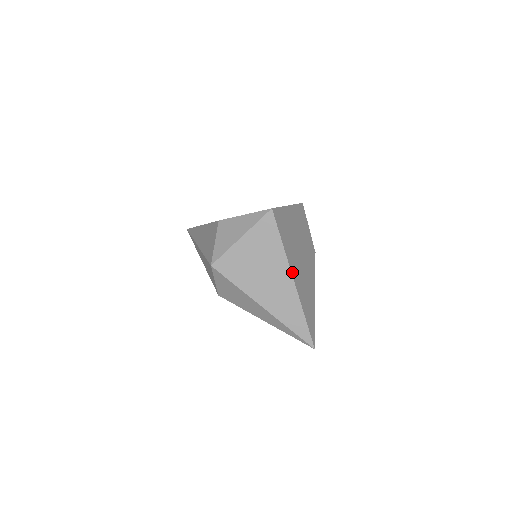
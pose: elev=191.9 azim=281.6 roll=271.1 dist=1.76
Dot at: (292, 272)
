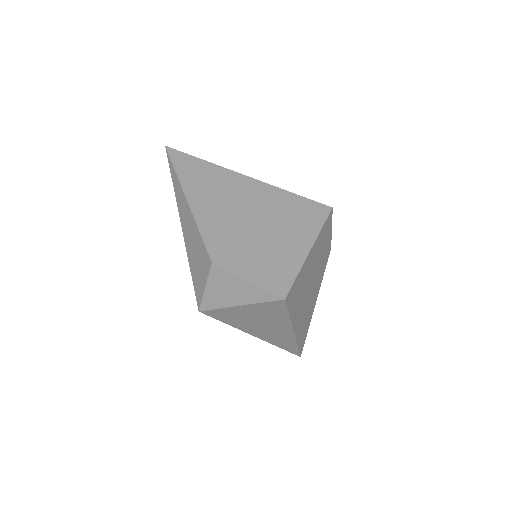
Dot at: (294, 327)
